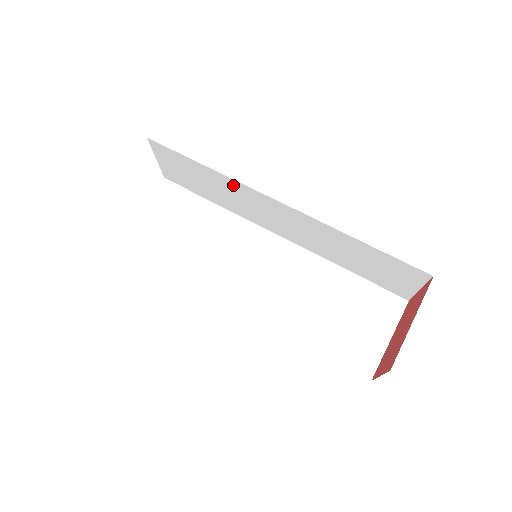
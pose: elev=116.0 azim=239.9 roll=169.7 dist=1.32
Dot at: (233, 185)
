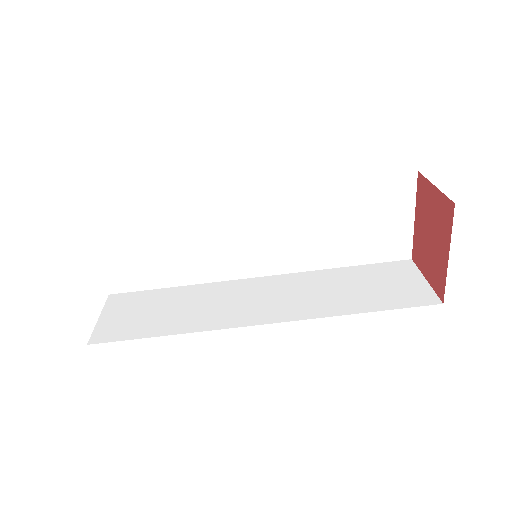
Dot at: occluded
